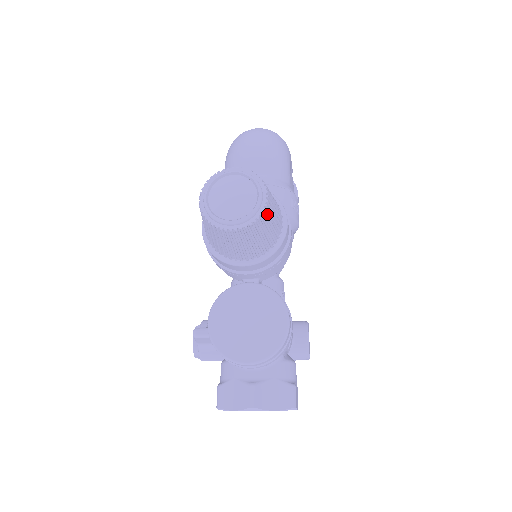
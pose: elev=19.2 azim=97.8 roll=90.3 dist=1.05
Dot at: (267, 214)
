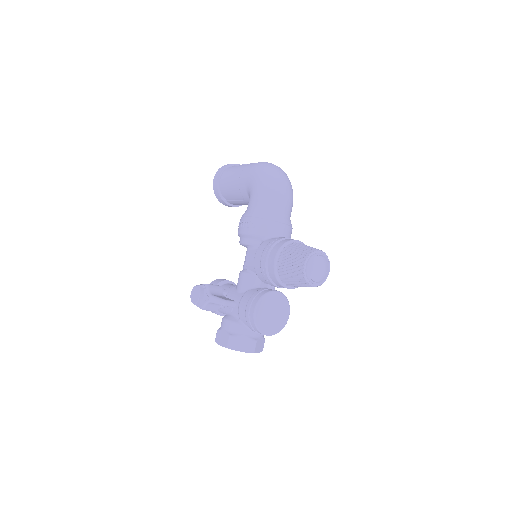
Dot at: occluded
